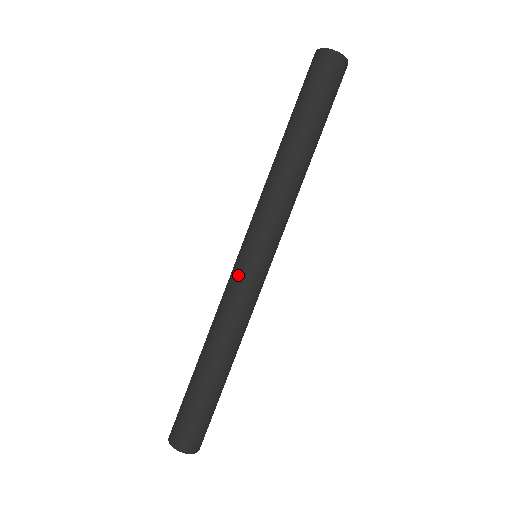
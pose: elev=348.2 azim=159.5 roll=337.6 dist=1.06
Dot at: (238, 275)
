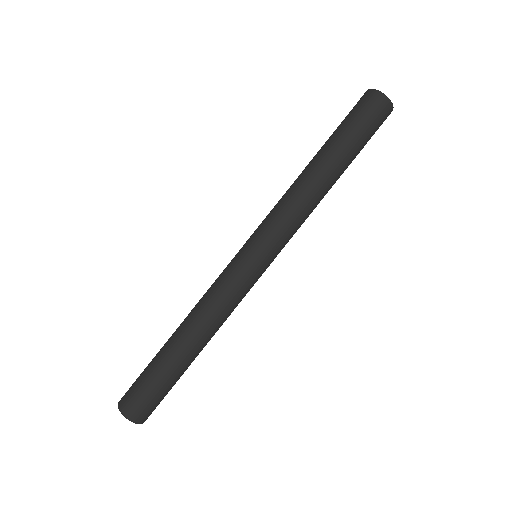
Dot at: (232, 265)
